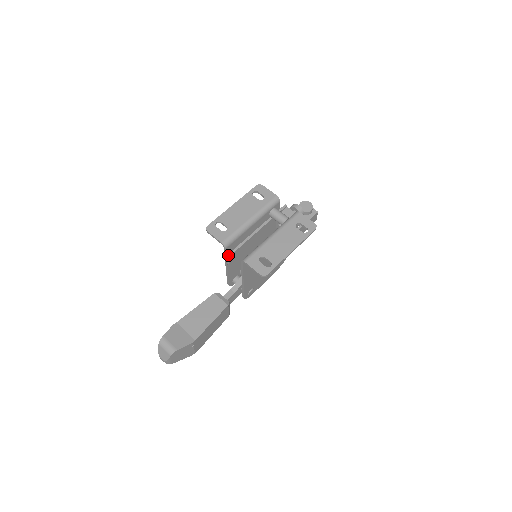
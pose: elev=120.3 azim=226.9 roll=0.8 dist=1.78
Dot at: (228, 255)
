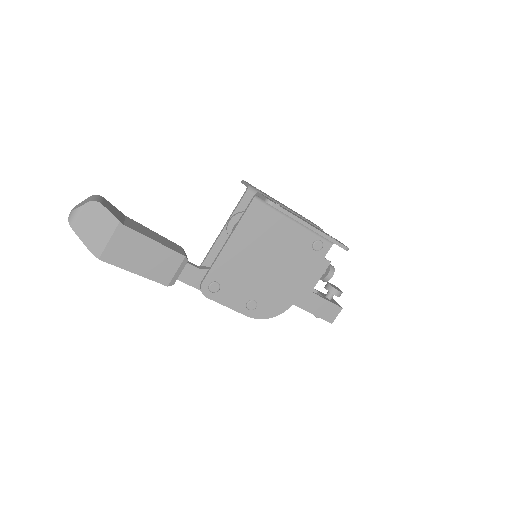
Dot at: (239, 210)
